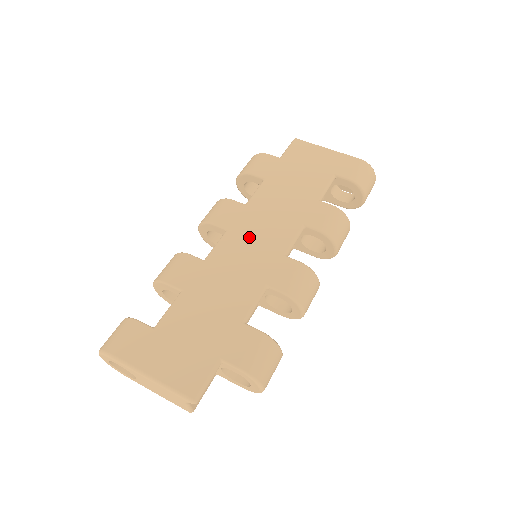
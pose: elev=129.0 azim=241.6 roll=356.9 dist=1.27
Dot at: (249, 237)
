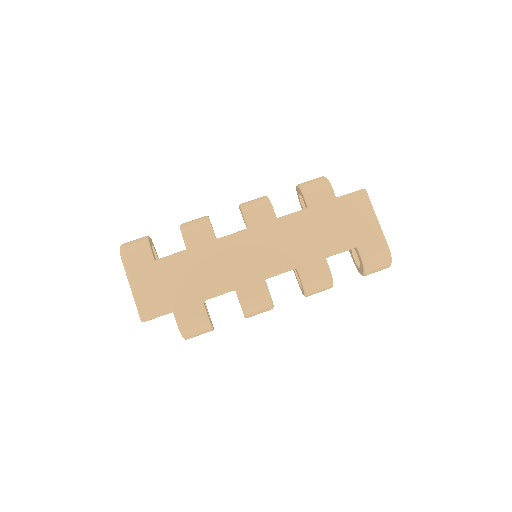
Dot at: (256, 246)
